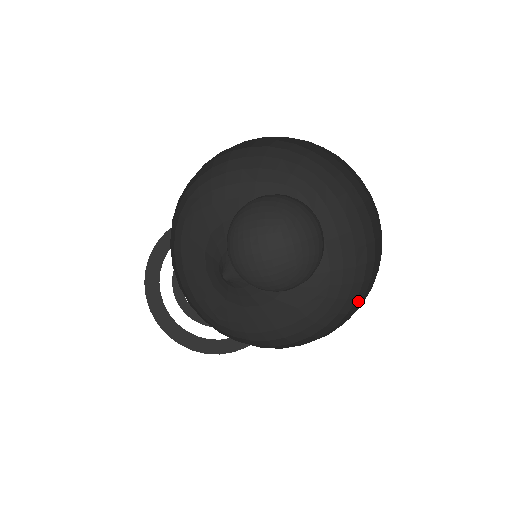
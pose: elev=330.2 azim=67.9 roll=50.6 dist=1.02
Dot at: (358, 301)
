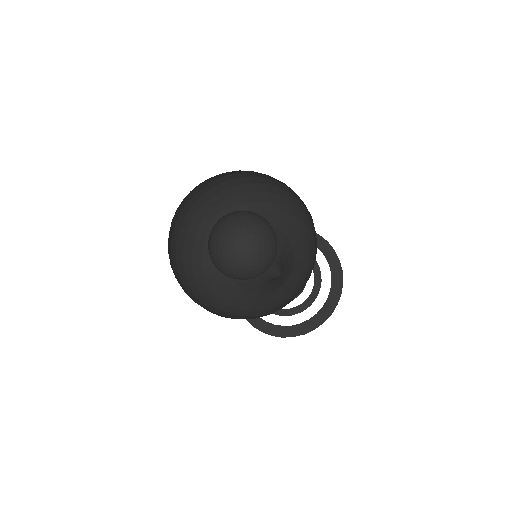
Dot at: occluded
